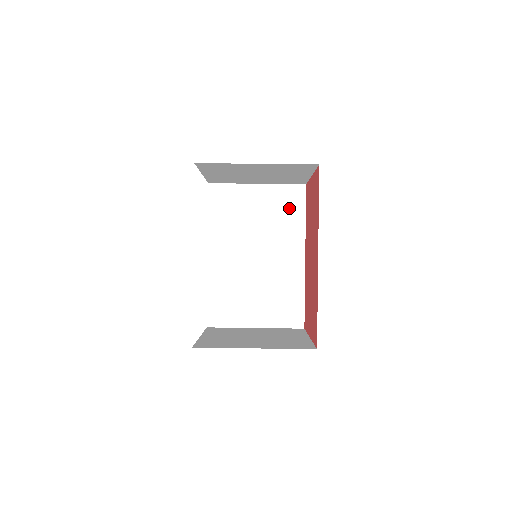
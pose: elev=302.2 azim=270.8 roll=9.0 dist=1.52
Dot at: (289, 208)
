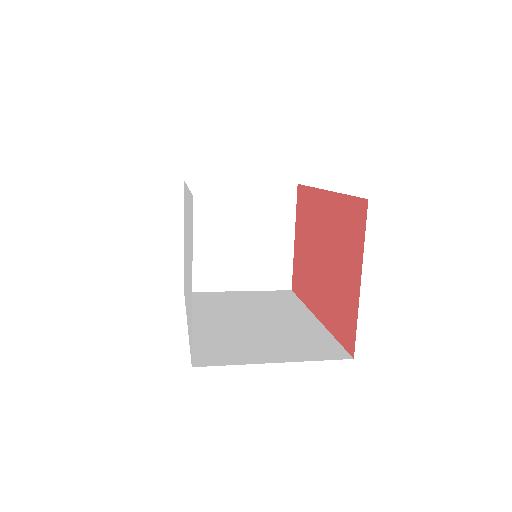
Dot at: (280, 299)
